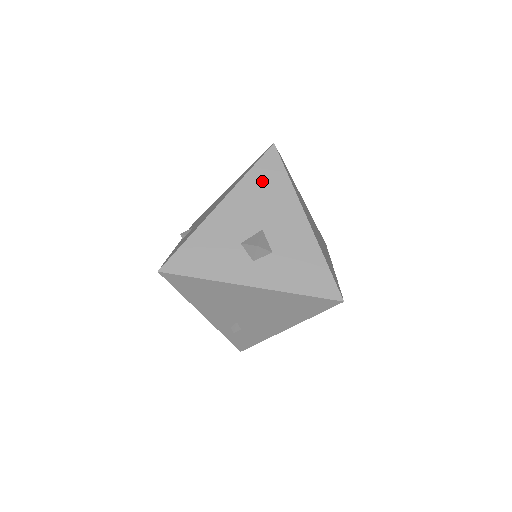
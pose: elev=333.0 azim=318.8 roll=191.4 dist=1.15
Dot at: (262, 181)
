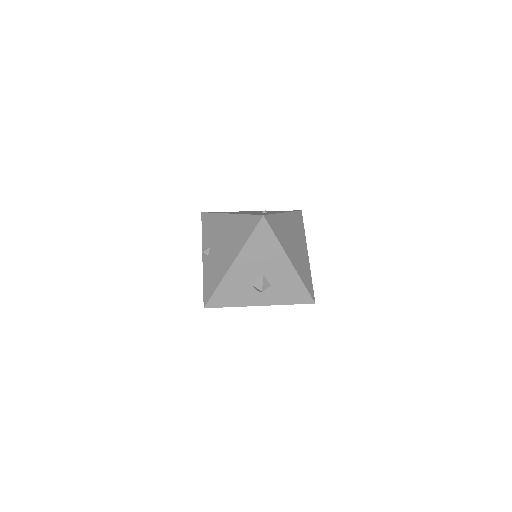
Dot at: (259, 244)
